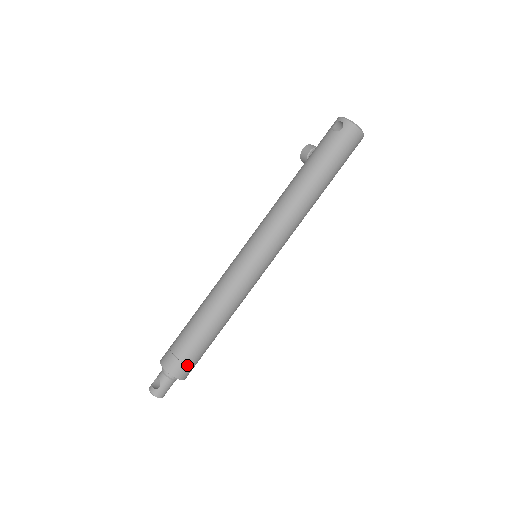
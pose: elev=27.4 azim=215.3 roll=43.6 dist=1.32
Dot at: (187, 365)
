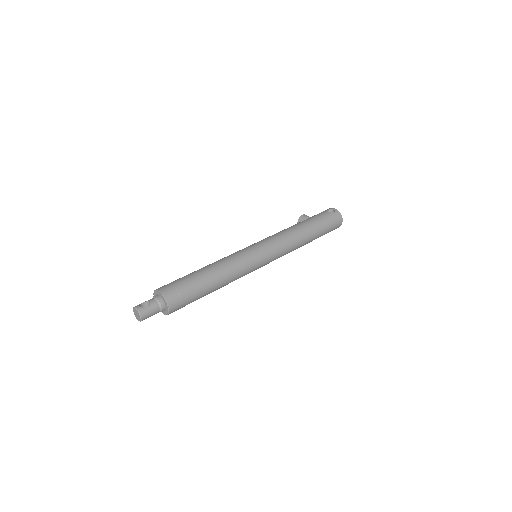
Dot at: (181, 300)
